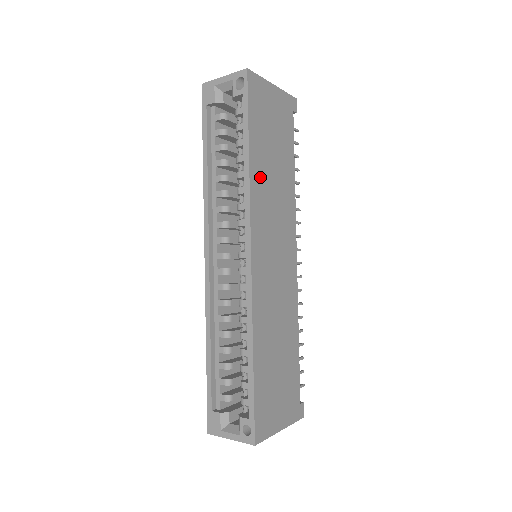
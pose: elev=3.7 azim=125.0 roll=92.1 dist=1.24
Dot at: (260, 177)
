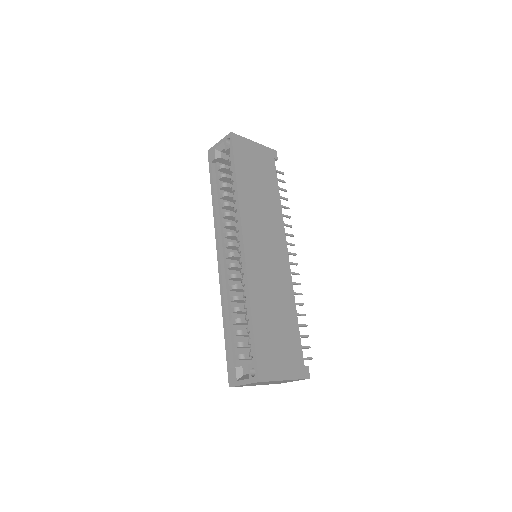
Dot at: (248, 197)
